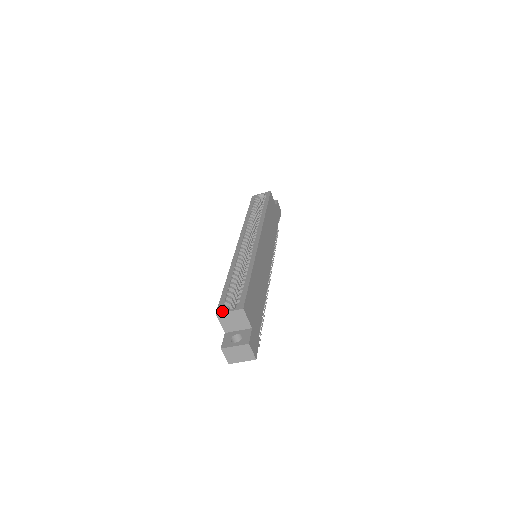
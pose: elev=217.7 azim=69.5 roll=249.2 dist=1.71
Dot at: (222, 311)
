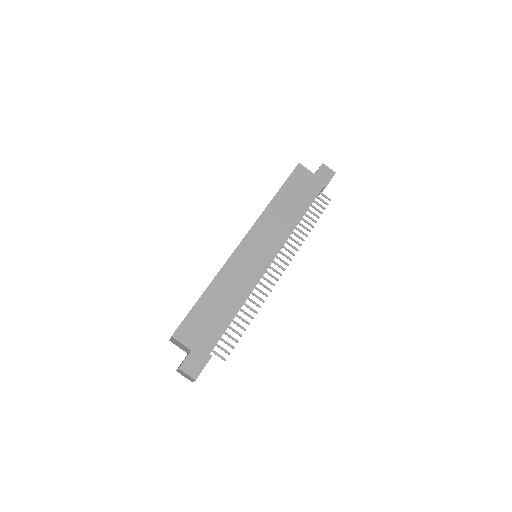
Dot at: occluded
